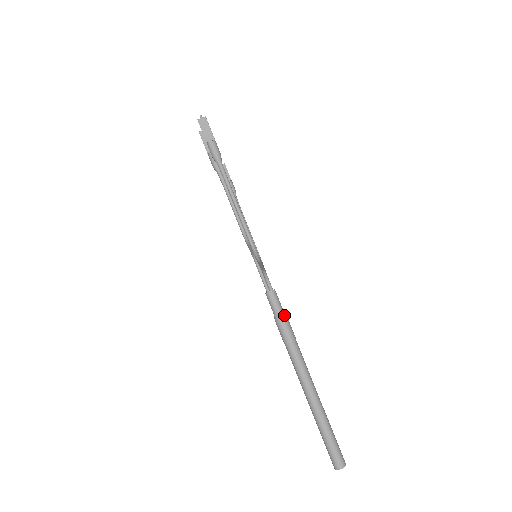
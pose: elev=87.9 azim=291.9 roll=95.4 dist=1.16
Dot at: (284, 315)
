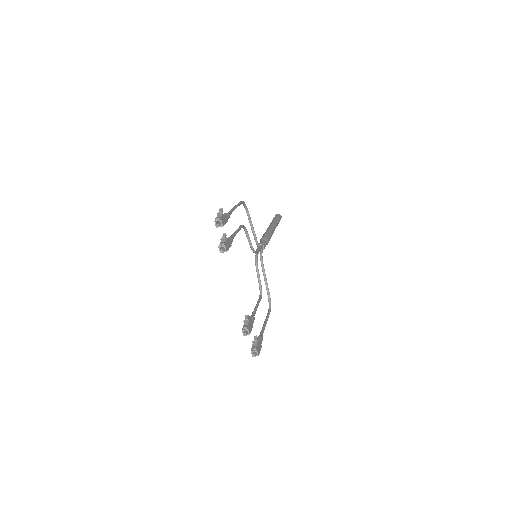
Dot at: (267, 244)
